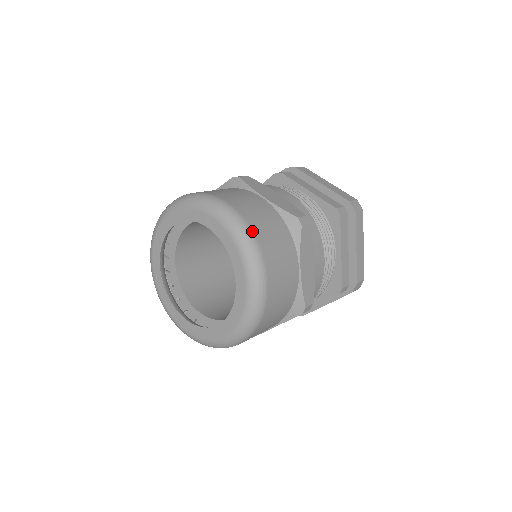
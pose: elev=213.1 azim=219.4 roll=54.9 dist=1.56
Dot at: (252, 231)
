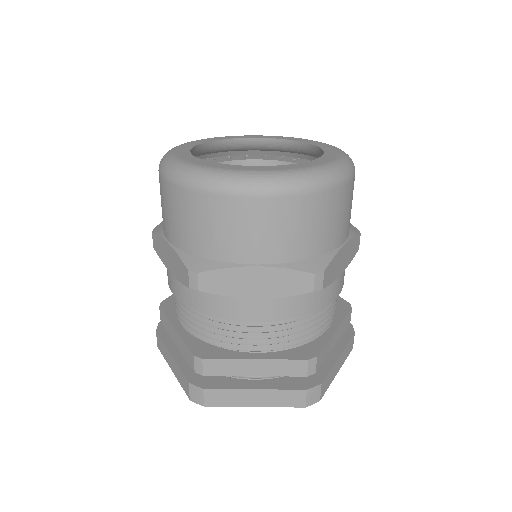
Dot at: occluded
